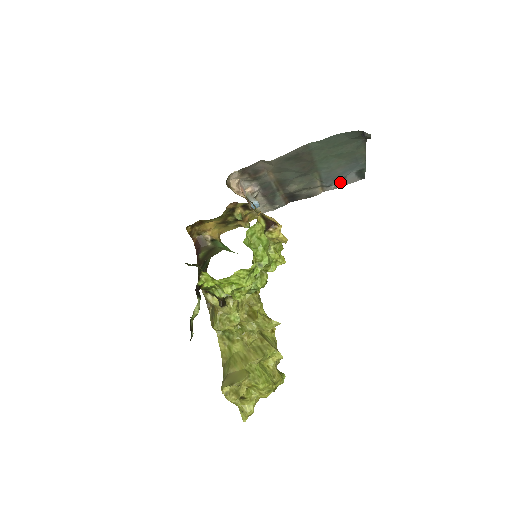
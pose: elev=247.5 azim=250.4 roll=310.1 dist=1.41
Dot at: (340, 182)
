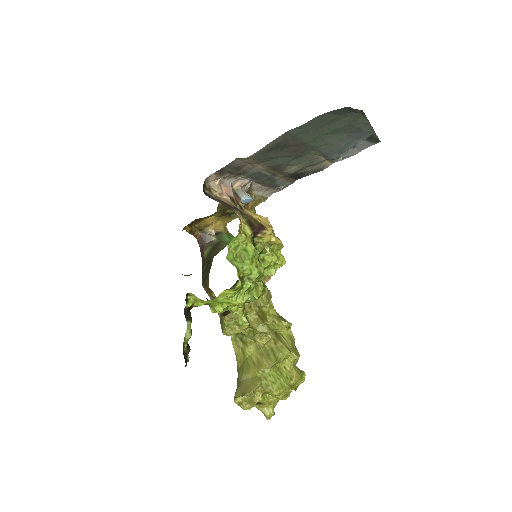
Dot at: (349, 152)
